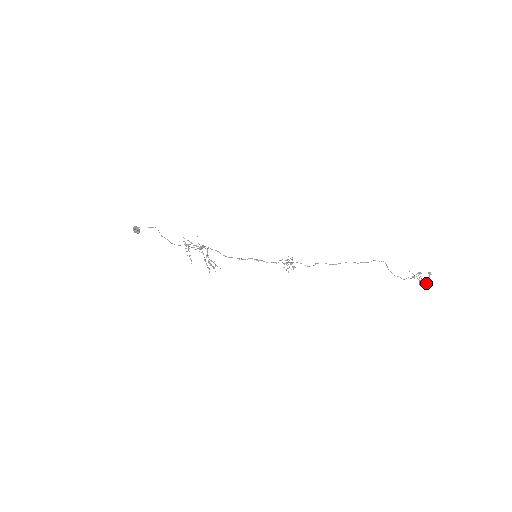
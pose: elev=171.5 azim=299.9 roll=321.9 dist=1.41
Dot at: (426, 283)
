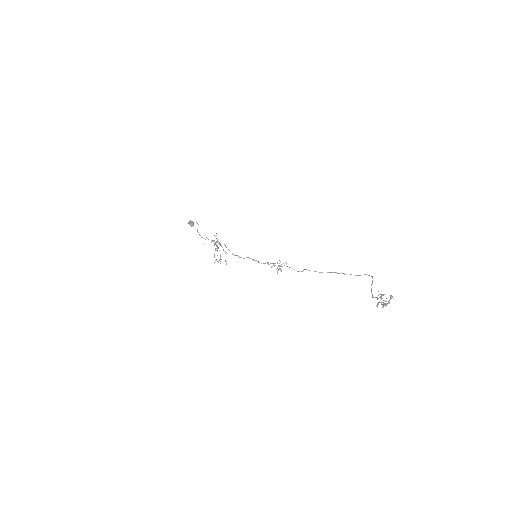
Dot at: occluded
